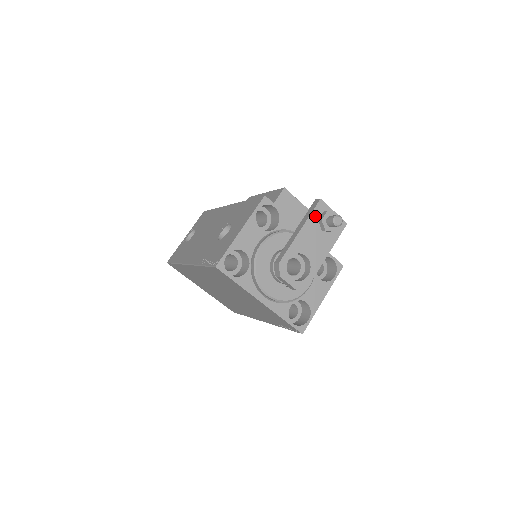
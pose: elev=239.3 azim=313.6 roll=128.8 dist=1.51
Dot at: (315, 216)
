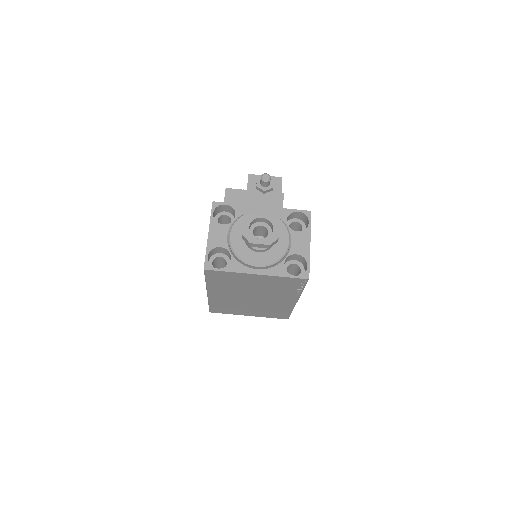
Dot at: (252, 188)
